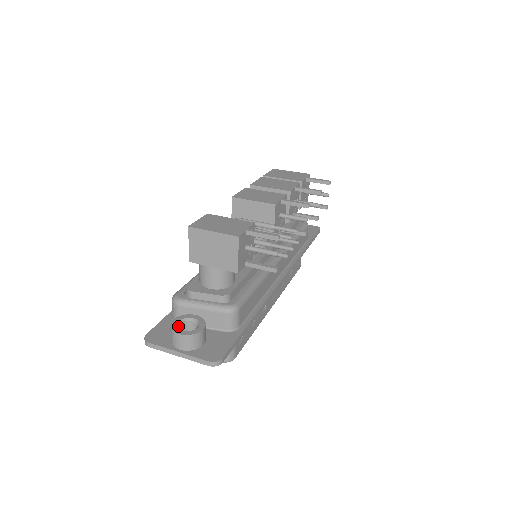
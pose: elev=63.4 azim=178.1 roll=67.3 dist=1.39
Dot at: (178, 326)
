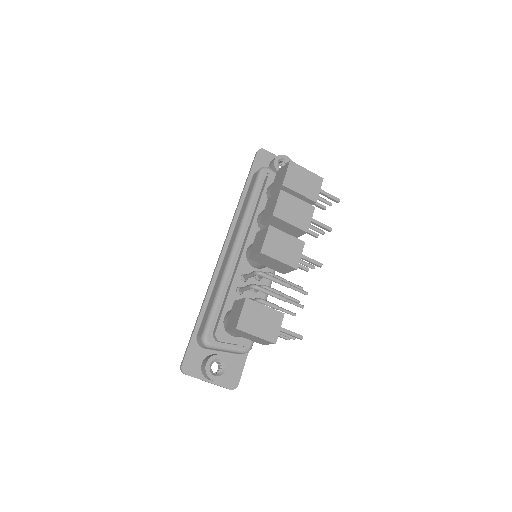
Dot at: (210, 369)
